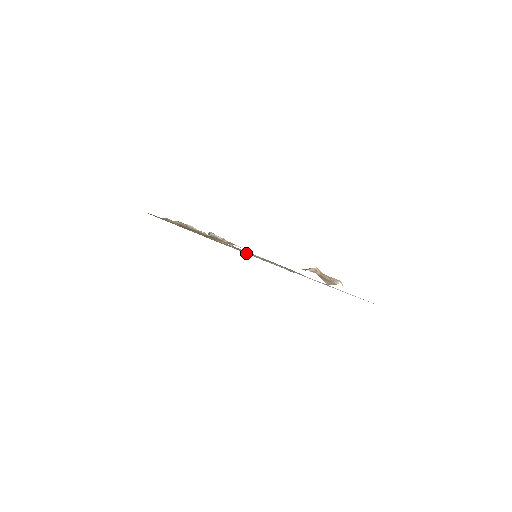
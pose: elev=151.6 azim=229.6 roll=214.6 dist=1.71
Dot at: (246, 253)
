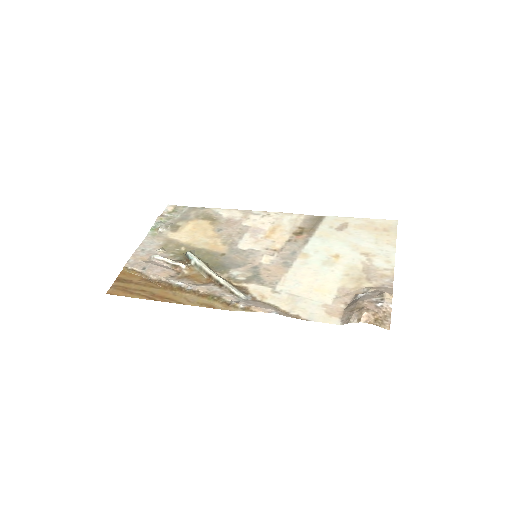
Dot at: (269, 303)
